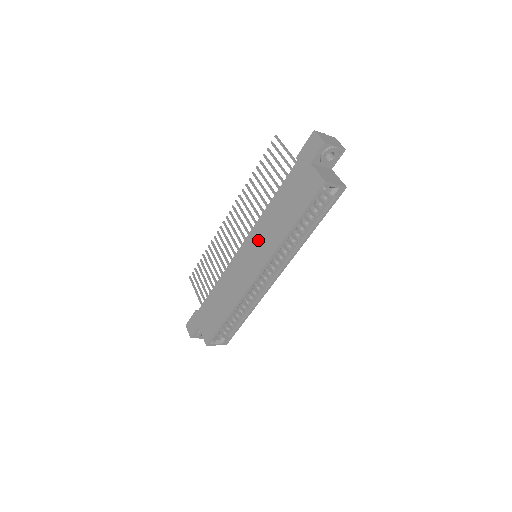
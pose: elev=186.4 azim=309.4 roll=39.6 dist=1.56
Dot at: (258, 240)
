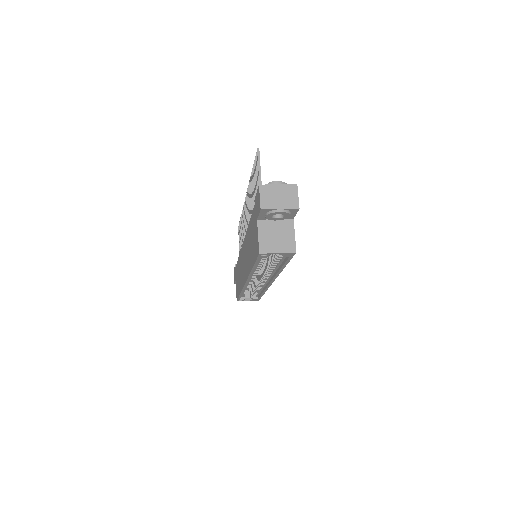
Dot at: (245, 252)
